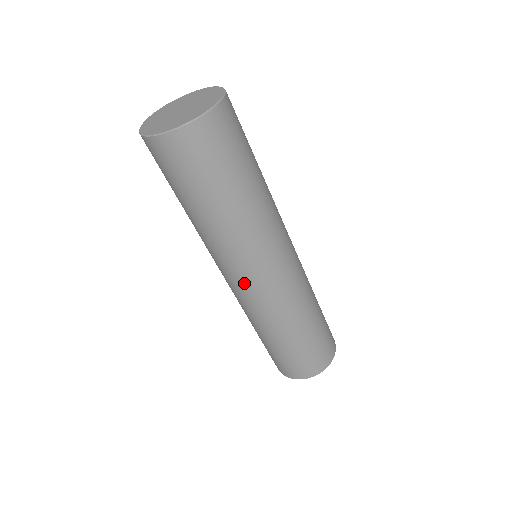
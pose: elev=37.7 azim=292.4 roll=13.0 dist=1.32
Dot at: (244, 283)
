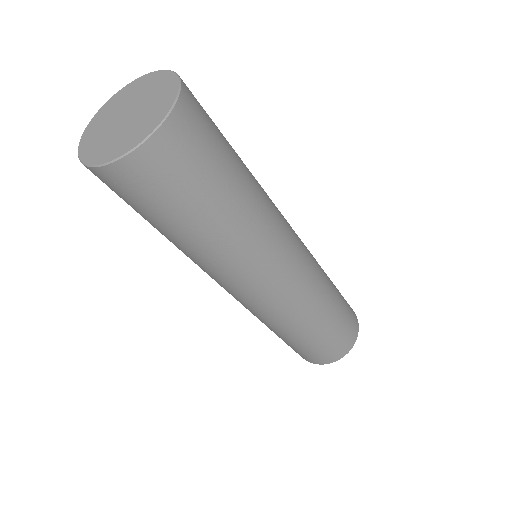
Dot at: (249, 296)
